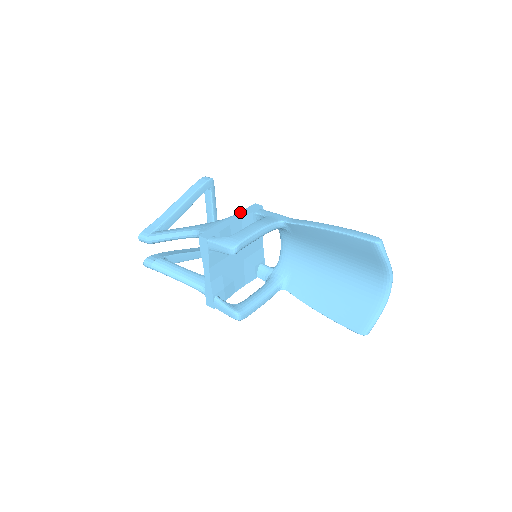
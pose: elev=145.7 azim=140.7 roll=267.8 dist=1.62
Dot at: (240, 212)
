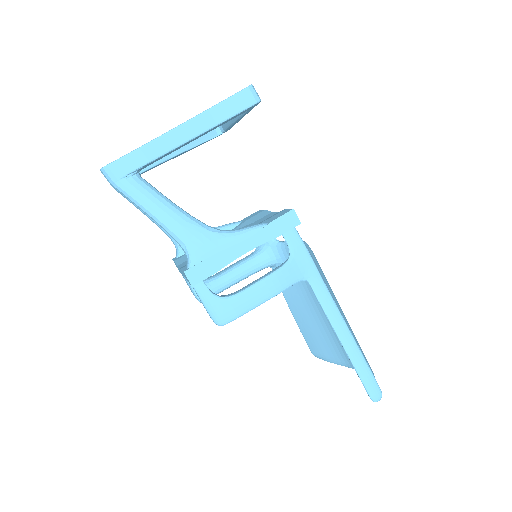
Dot at: (263, 228)
